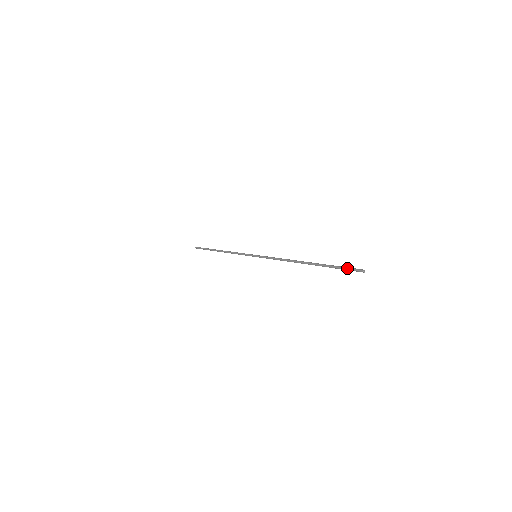
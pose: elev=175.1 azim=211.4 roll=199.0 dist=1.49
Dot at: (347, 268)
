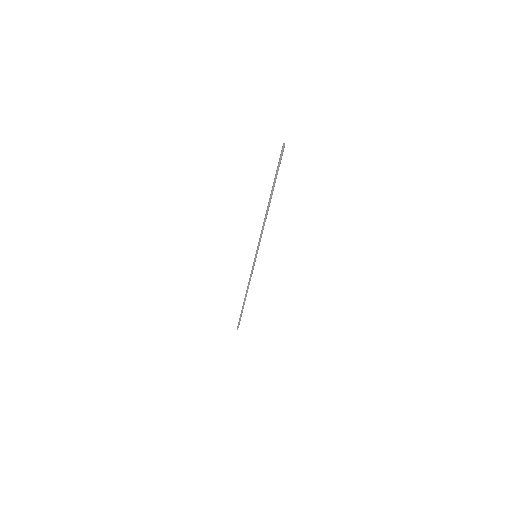
Dot at: (279, 159)
